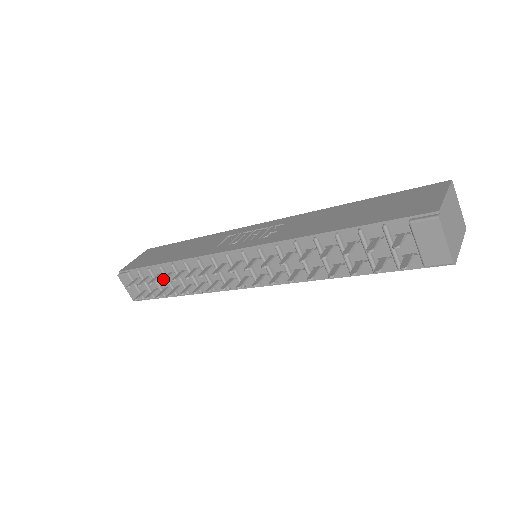
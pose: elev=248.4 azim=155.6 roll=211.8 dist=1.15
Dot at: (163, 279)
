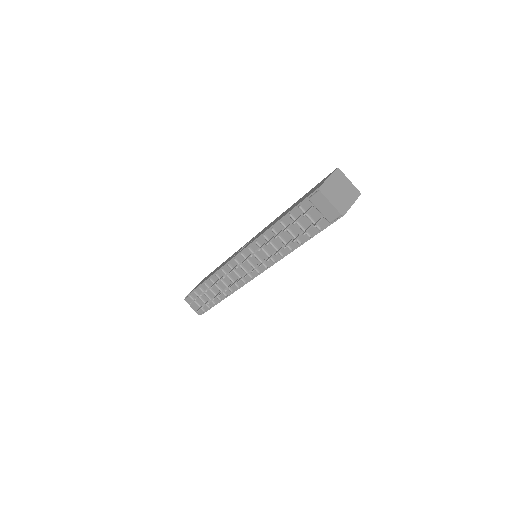
Dot at: (207, 290)
